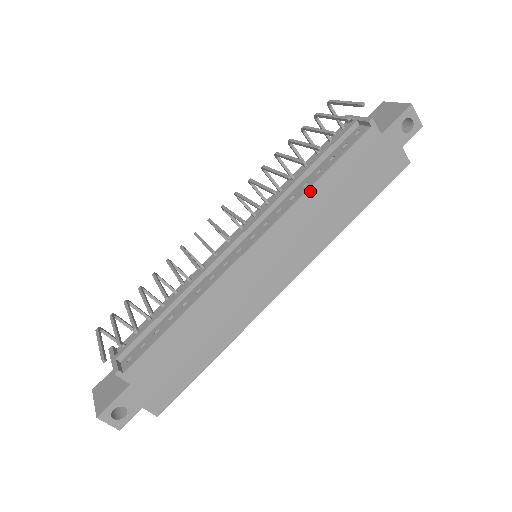
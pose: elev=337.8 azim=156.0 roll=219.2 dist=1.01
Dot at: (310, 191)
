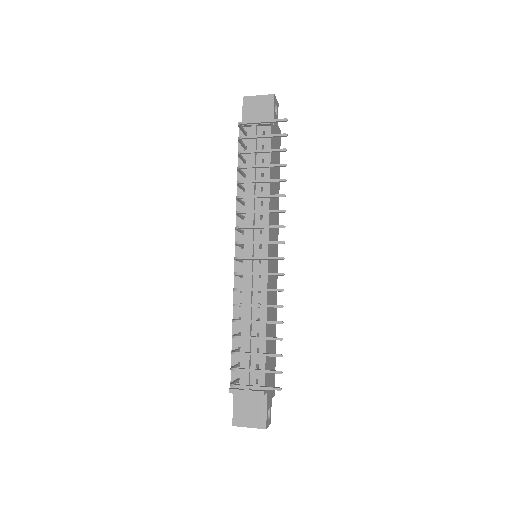
Dot at: (270, 192)
